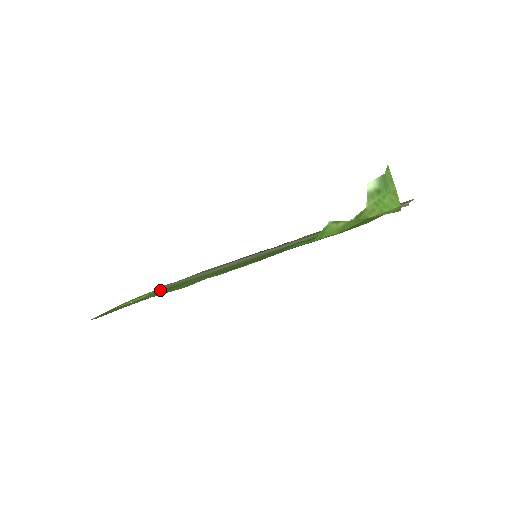
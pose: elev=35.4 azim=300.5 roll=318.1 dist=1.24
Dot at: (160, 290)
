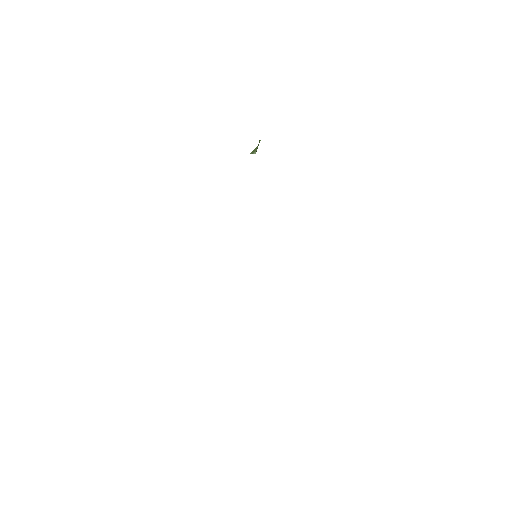
Dot at: occluded
